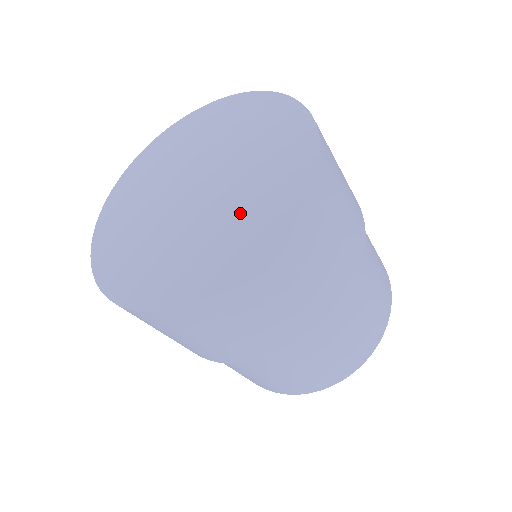
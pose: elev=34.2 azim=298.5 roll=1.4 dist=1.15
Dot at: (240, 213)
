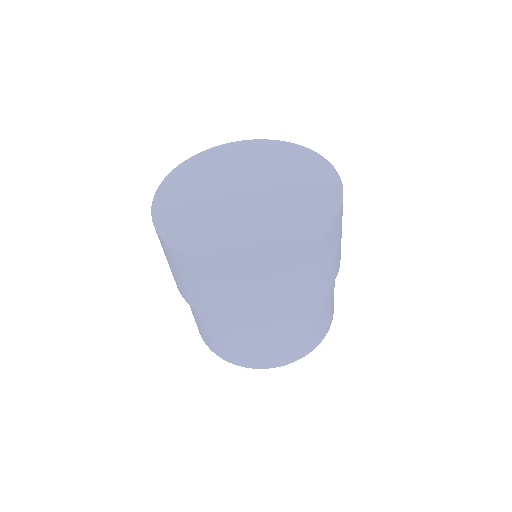
Dot at: (285, 218)
